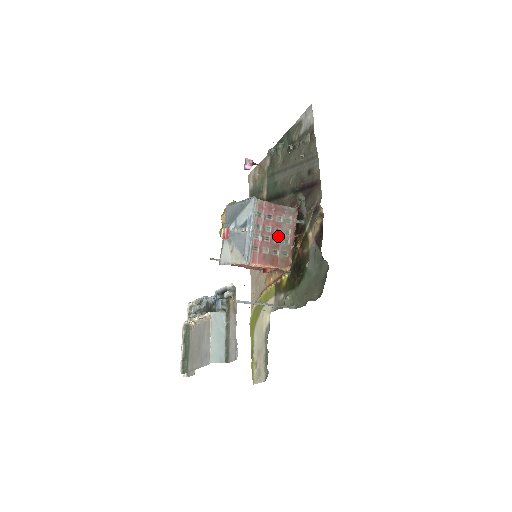
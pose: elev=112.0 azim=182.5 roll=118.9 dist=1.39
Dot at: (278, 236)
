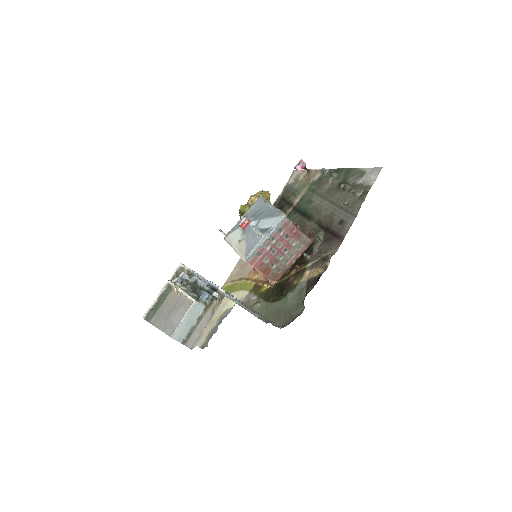
Dot at: (283, 254)
